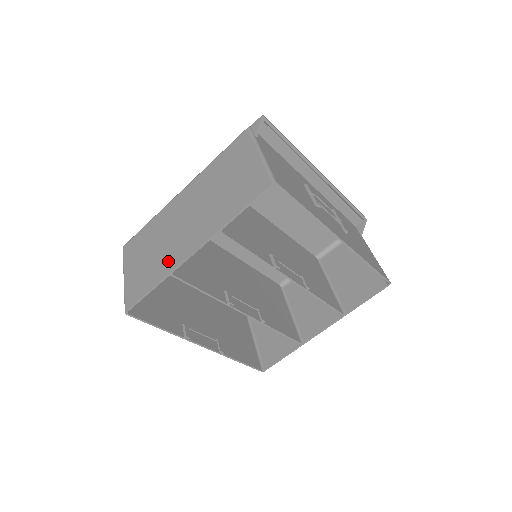
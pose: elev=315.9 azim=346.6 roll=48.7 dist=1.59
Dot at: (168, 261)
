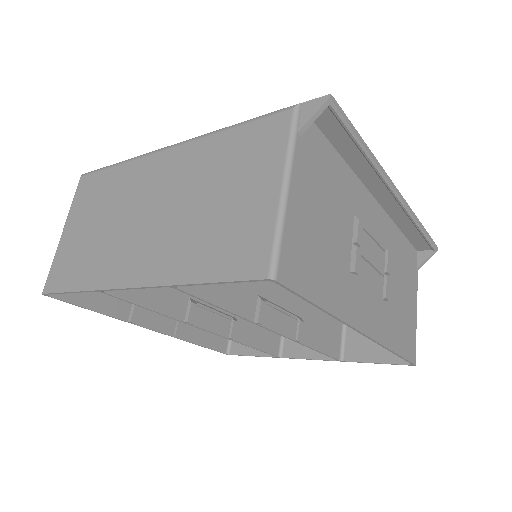
Dot at: (104, 266)
